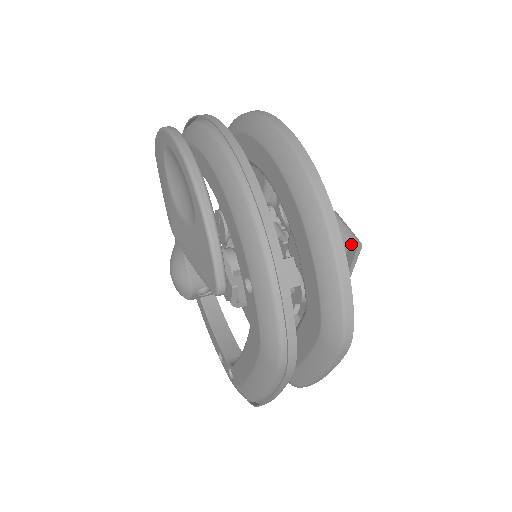
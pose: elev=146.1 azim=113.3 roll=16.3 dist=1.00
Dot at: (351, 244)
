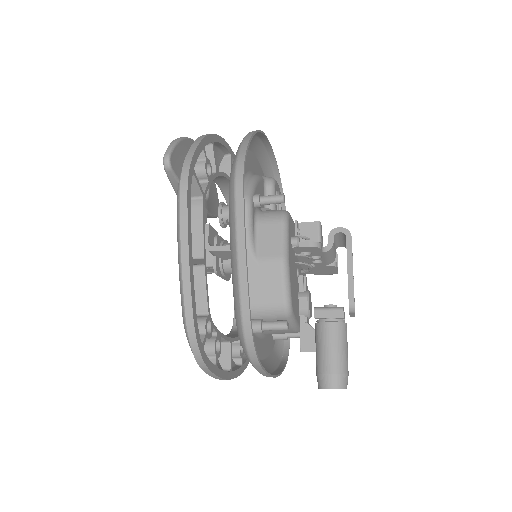
Dot at: (336, 230)
